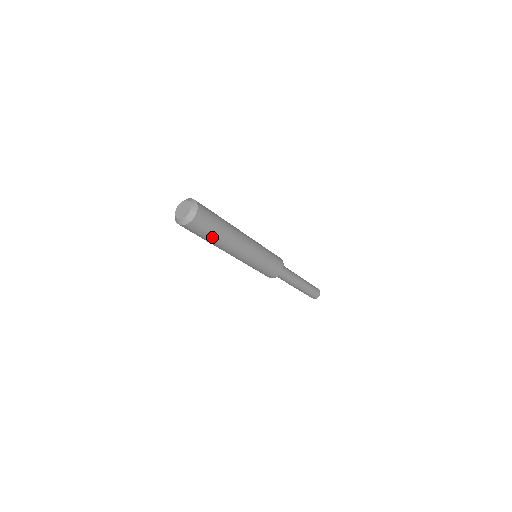
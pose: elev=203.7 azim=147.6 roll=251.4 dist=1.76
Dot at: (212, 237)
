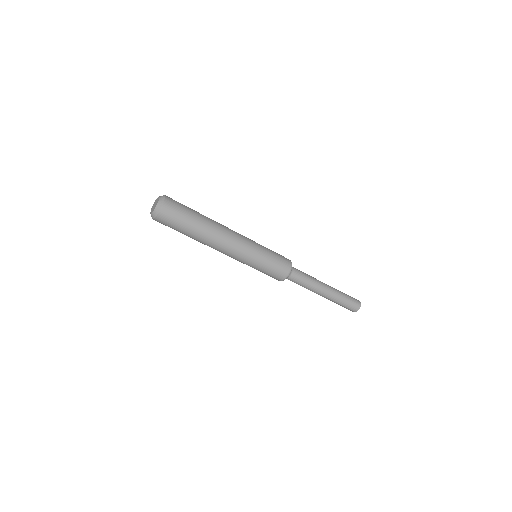
Dot at: (194, 220)
